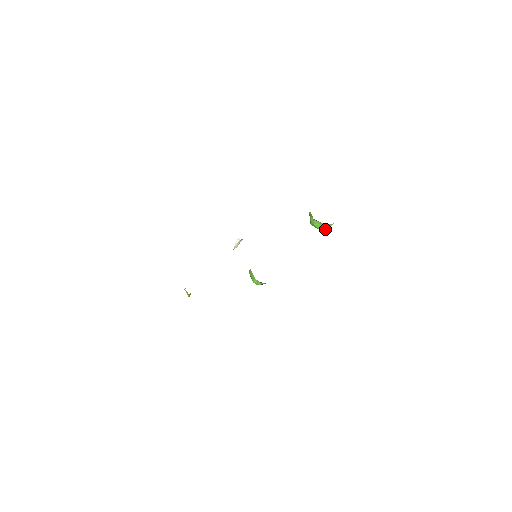
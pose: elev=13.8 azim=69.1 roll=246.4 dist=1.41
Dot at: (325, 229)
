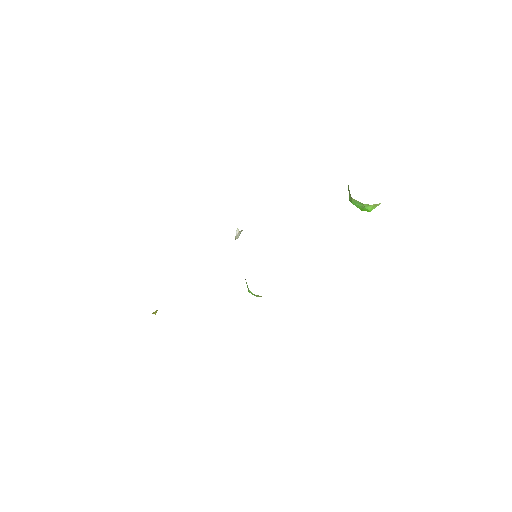
Dot at: (369, 210)
